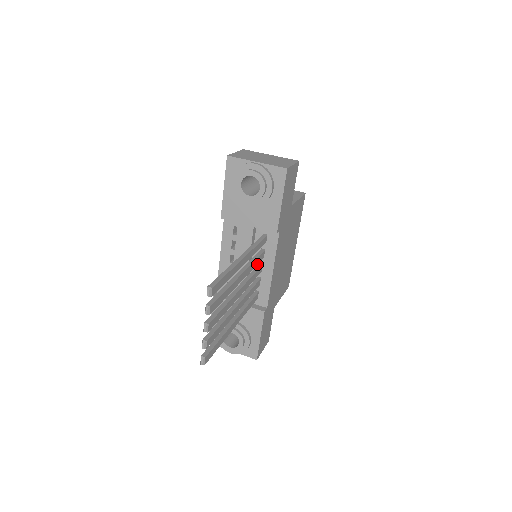
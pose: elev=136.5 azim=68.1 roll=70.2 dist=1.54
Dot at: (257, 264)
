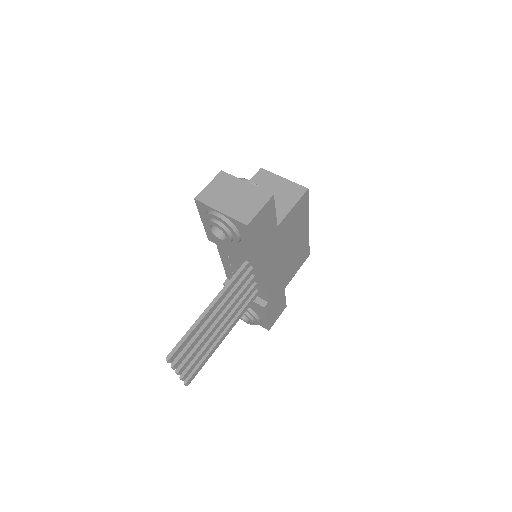
Dot at: occluded
